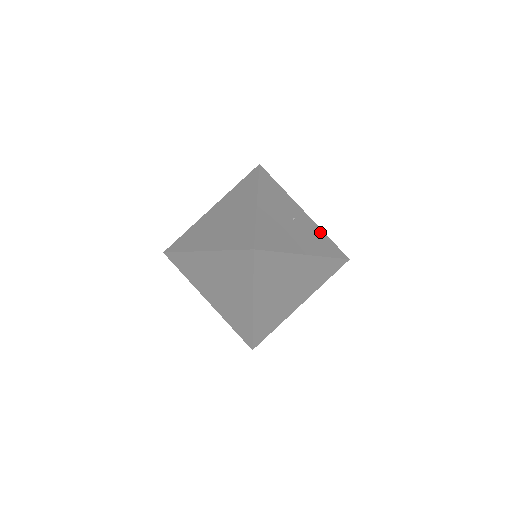
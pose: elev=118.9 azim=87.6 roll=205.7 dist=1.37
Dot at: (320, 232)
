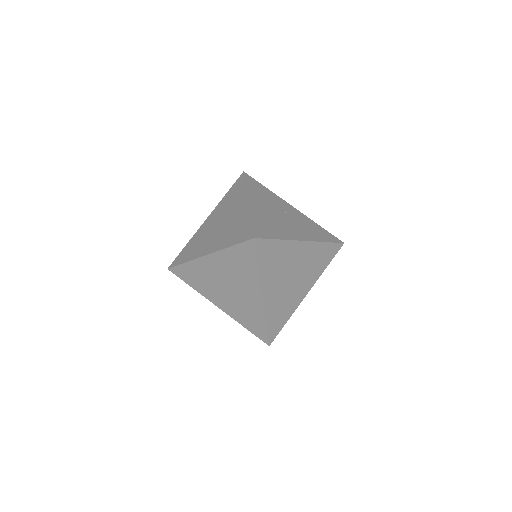
Dot at: (312, 222)
